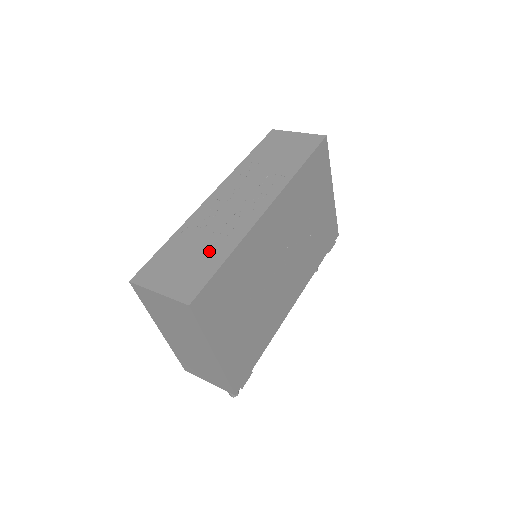
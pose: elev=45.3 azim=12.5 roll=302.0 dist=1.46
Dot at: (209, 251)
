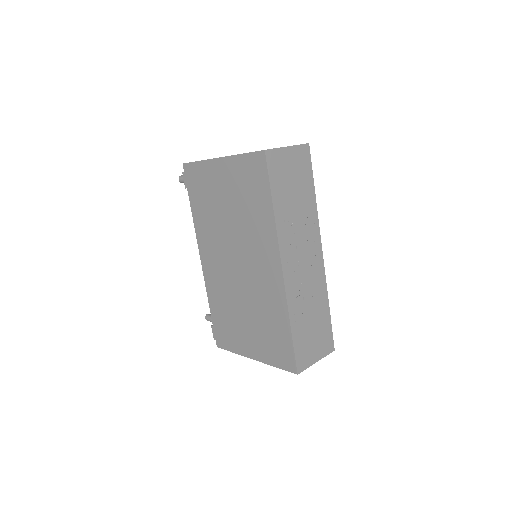
Dot at: (319, 314)
